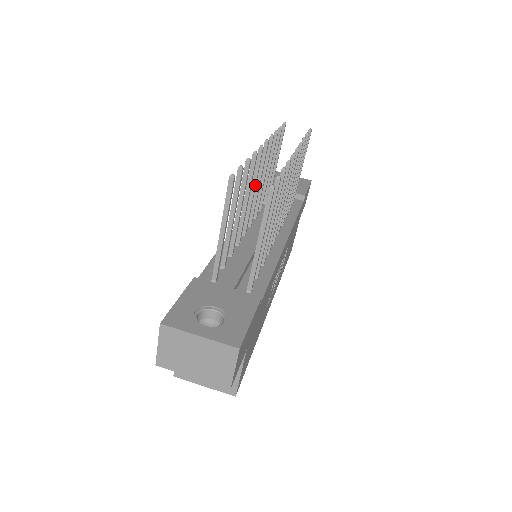
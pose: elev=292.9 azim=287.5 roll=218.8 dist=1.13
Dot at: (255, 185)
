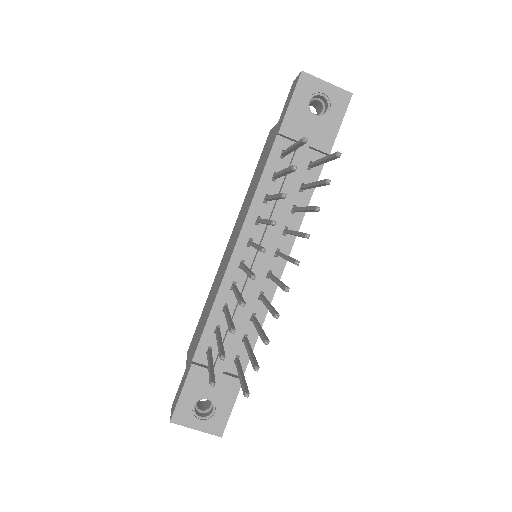
Dot at: occluded
